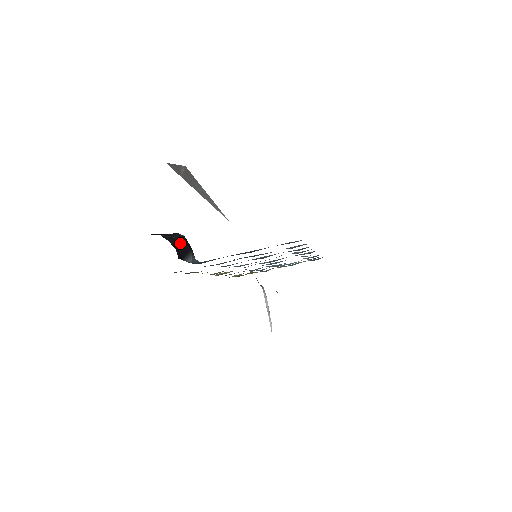
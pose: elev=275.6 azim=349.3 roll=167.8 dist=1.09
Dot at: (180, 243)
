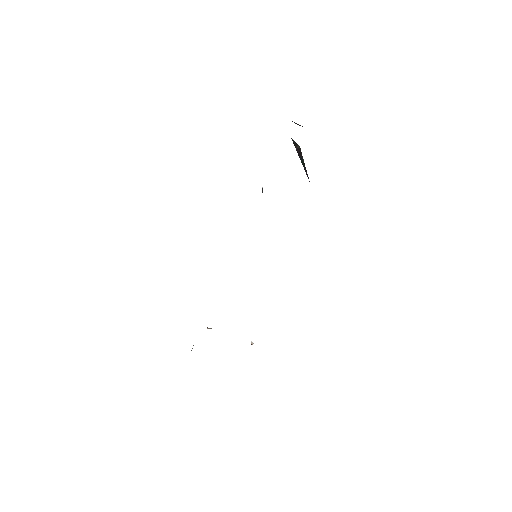
Dot at: occluded
